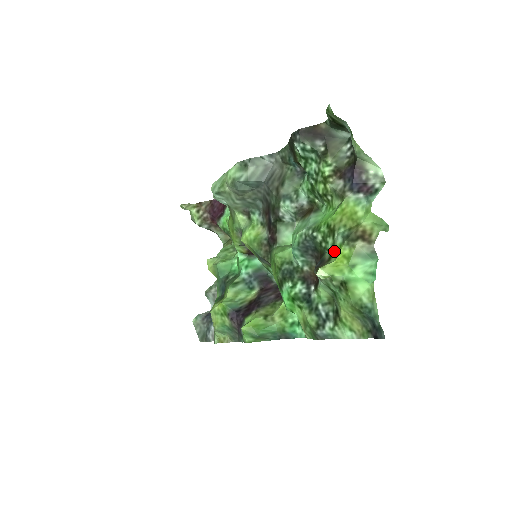
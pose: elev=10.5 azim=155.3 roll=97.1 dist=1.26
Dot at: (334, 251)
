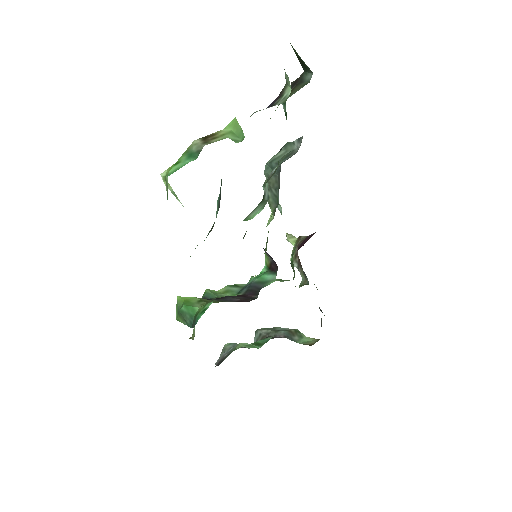
Dot at: occluded
